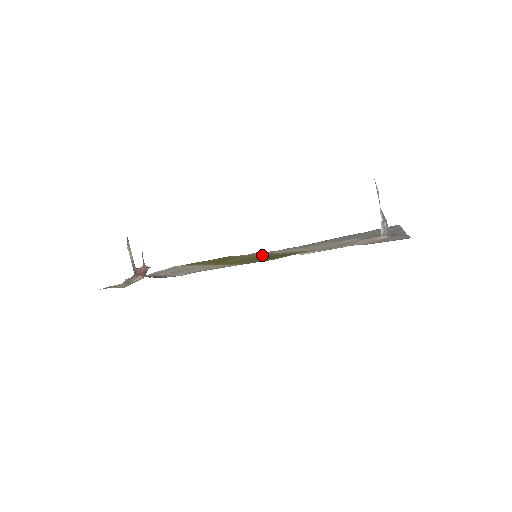
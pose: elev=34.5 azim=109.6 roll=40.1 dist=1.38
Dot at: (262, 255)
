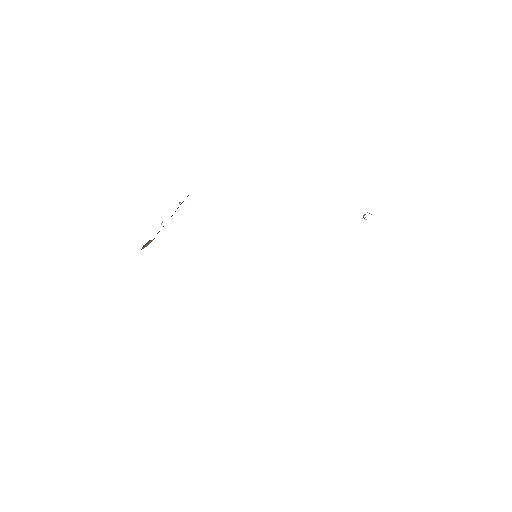
Dot at: occluded
